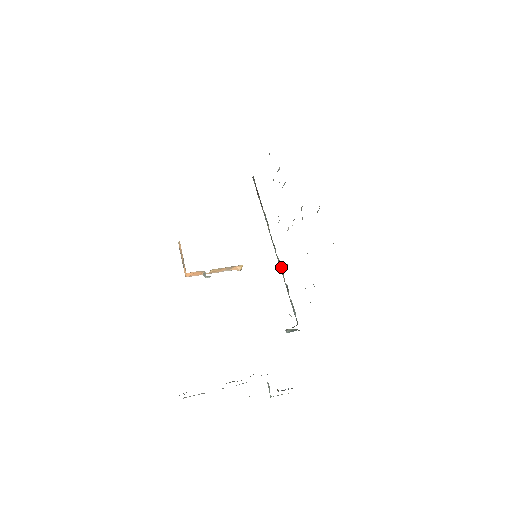
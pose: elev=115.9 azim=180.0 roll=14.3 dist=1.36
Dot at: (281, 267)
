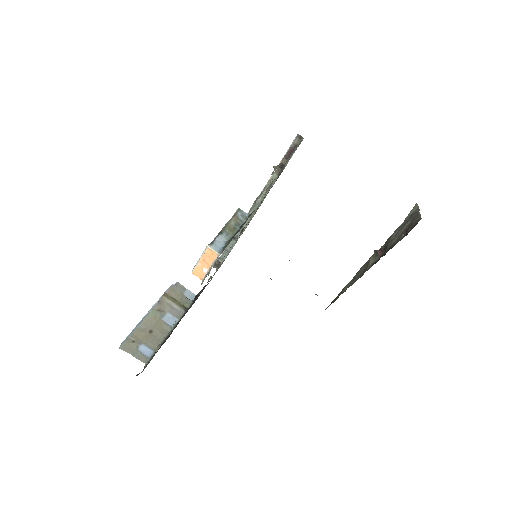
Dot at: (246, 227)
